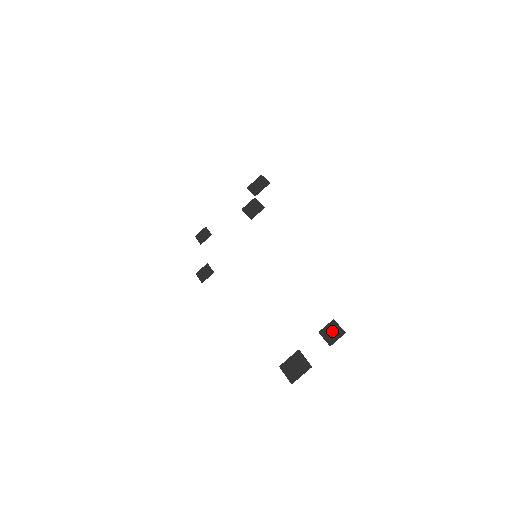
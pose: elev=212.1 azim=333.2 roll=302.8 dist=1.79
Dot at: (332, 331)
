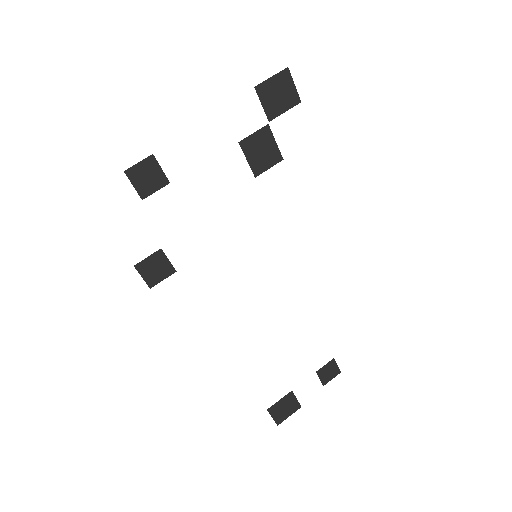
Dot at: (330, 371)
